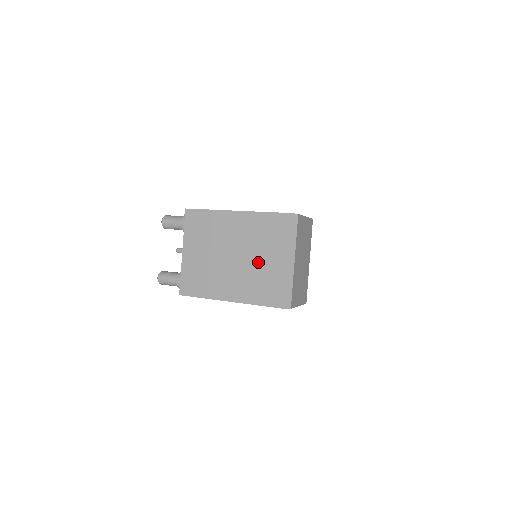
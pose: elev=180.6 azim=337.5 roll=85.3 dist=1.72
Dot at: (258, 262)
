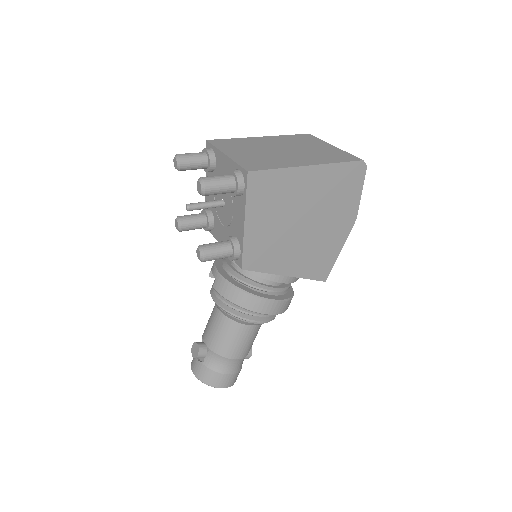
Dot at: (311, 149)
